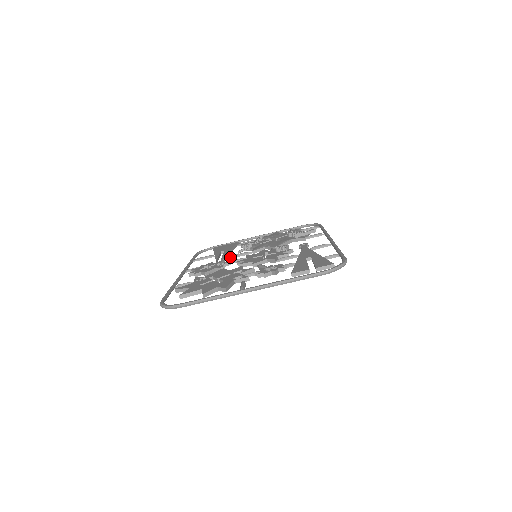
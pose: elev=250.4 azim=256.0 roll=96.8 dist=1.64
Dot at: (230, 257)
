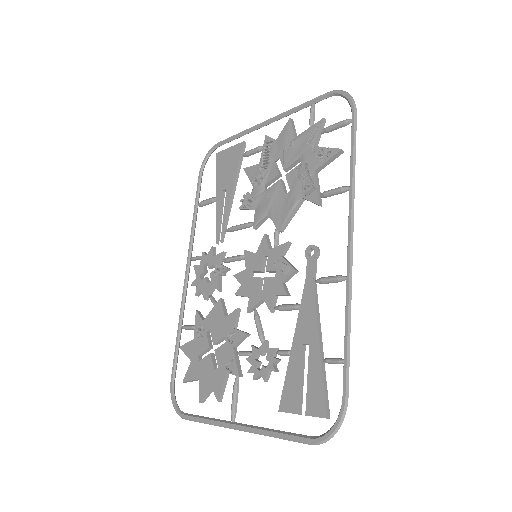
Dot at: (231, 231)
